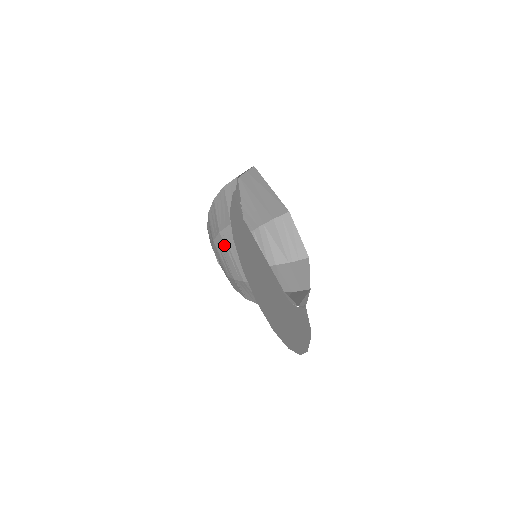
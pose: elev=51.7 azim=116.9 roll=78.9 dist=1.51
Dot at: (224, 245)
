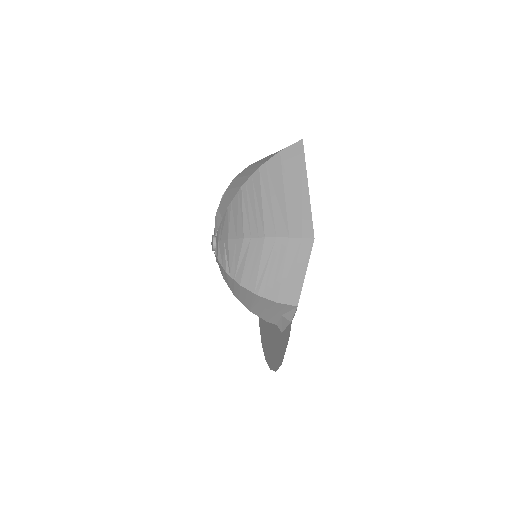
Dot at: occluded
